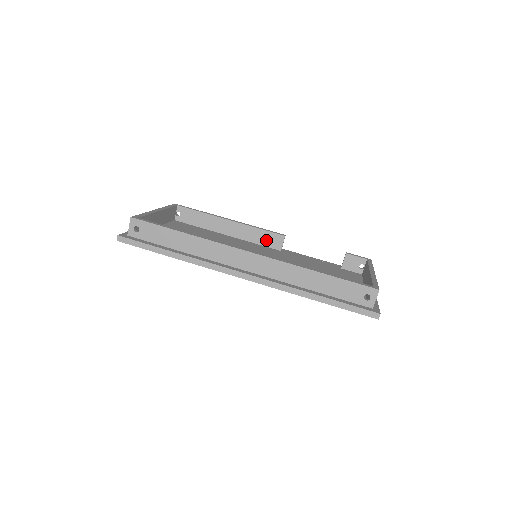
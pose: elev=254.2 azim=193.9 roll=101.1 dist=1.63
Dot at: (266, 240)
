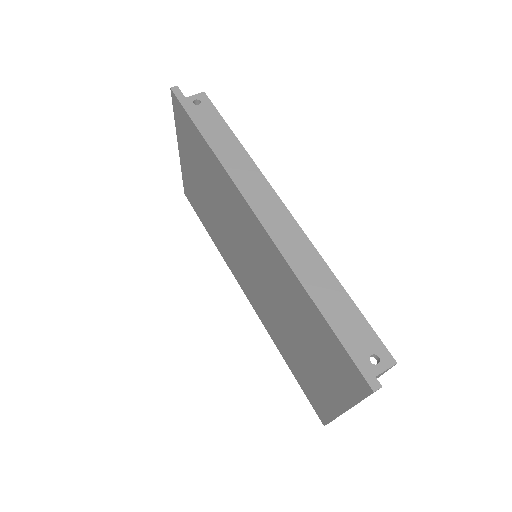
Dot at: occluded
